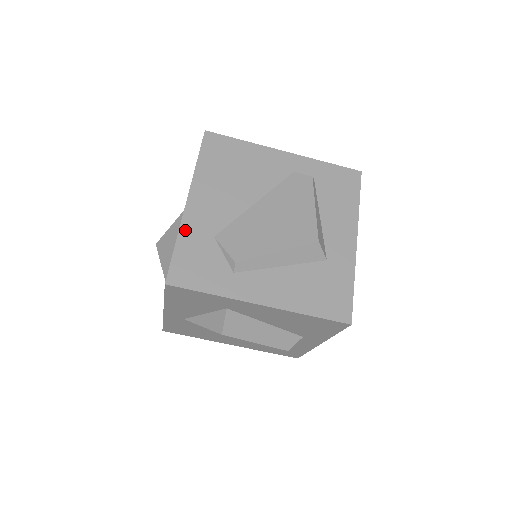
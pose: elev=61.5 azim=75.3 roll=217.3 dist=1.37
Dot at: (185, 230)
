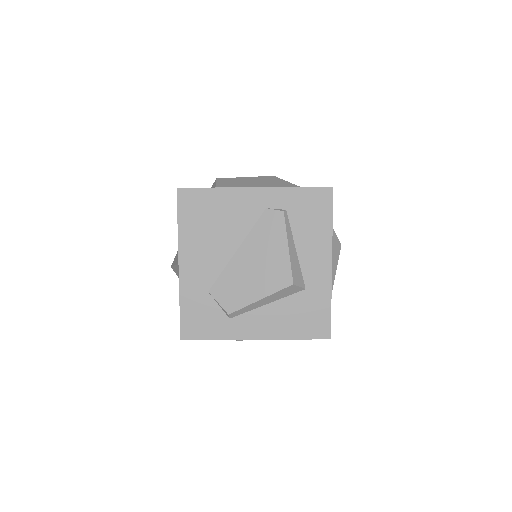
Dot at: (184, 292)
